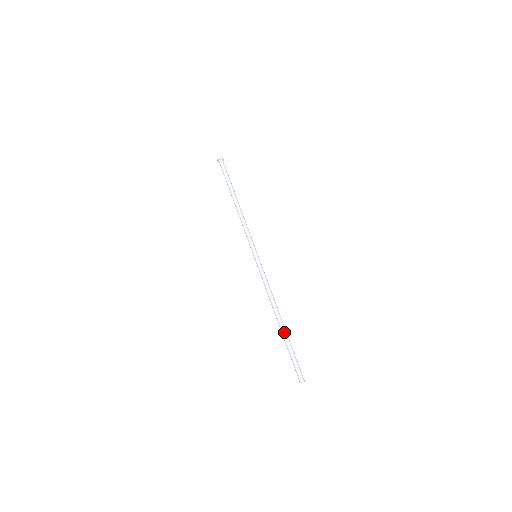
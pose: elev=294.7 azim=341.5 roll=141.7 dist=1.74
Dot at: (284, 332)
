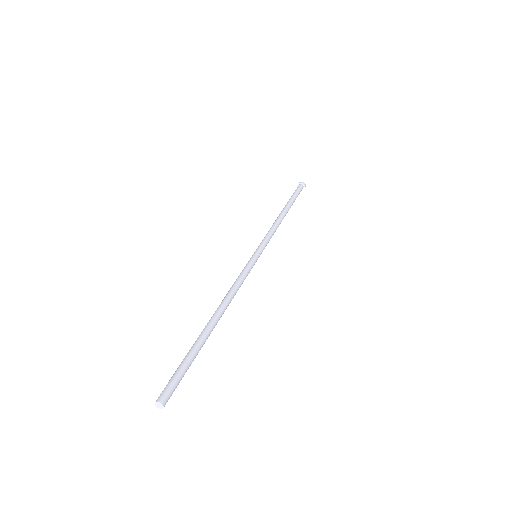
Dot at: (207, 334)
